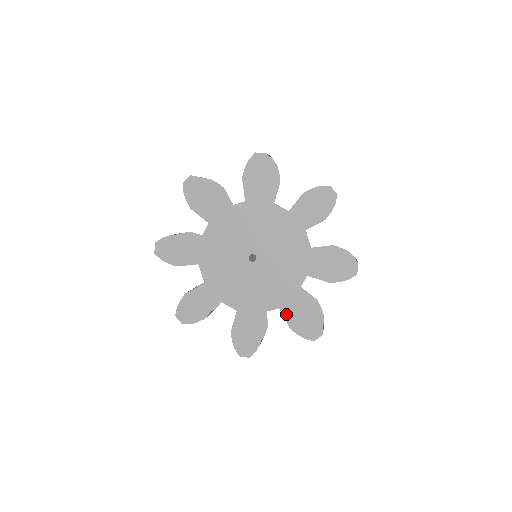
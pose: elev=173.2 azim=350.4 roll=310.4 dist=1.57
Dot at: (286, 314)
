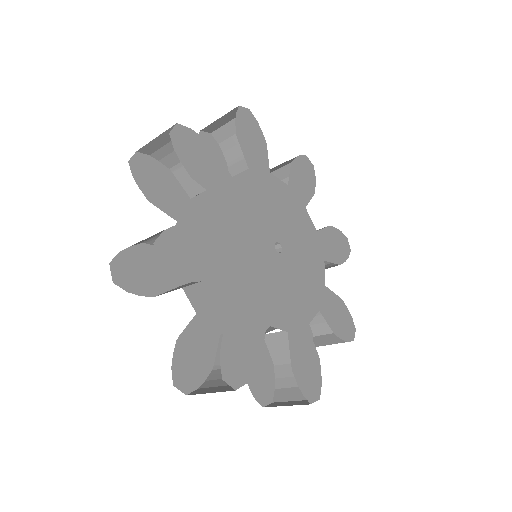
Dot at: (326, 316)
